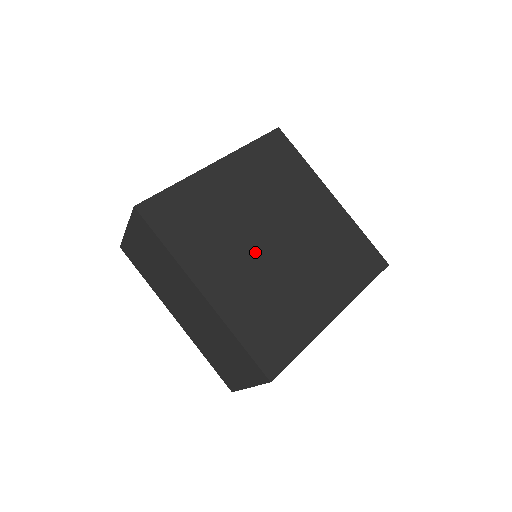
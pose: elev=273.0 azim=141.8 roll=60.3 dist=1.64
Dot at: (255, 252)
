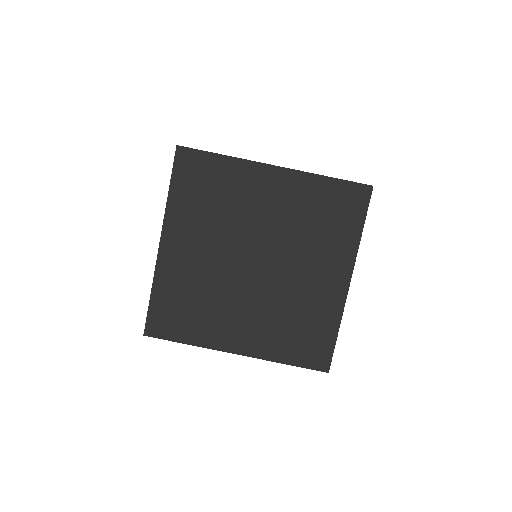
Dot at: (248, 290)
